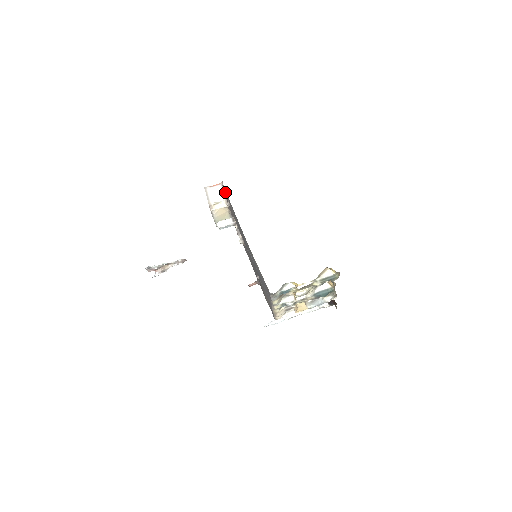
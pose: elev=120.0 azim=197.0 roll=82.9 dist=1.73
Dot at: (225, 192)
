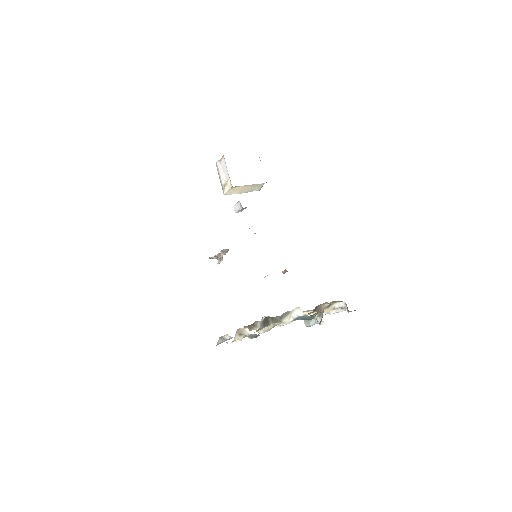
Dot at: occluded
